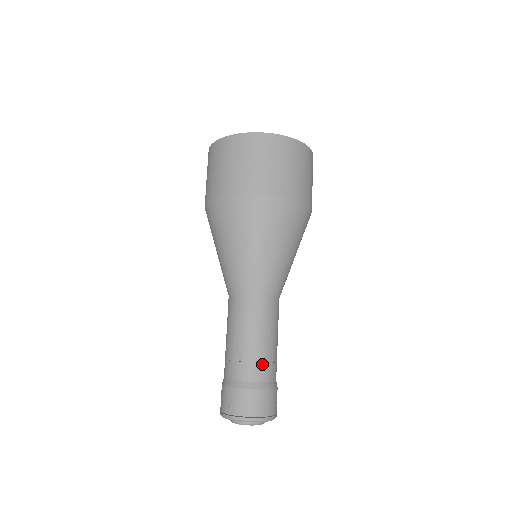
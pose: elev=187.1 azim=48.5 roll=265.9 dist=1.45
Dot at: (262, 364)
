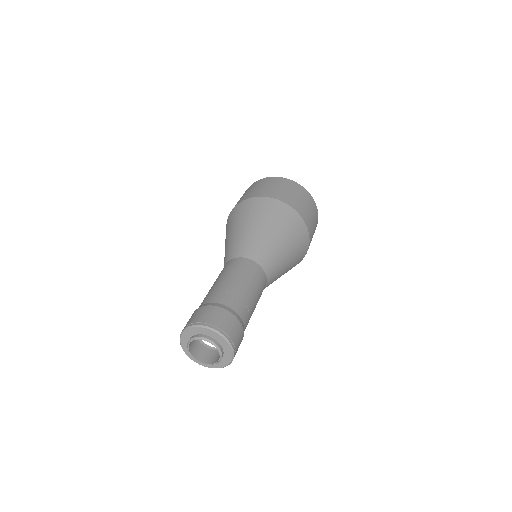
Dot at: (245, 306)
